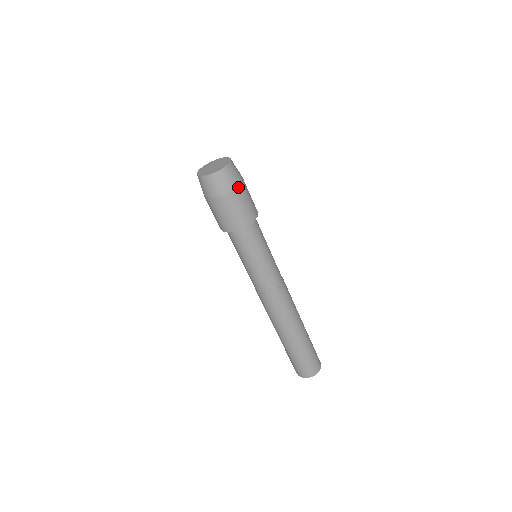
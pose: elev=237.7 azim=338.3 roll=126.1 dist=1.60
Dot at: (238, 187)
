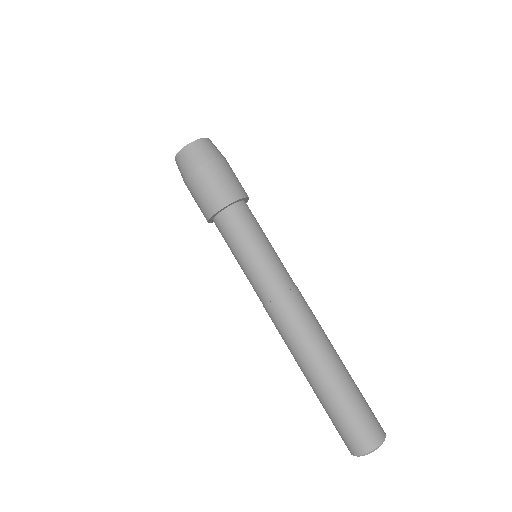
Dot at: (223, 158)
